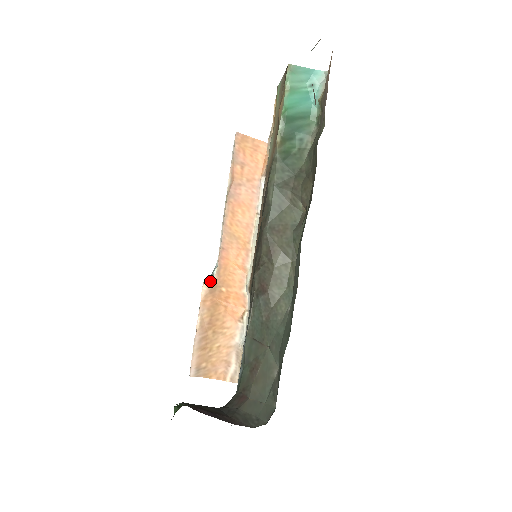
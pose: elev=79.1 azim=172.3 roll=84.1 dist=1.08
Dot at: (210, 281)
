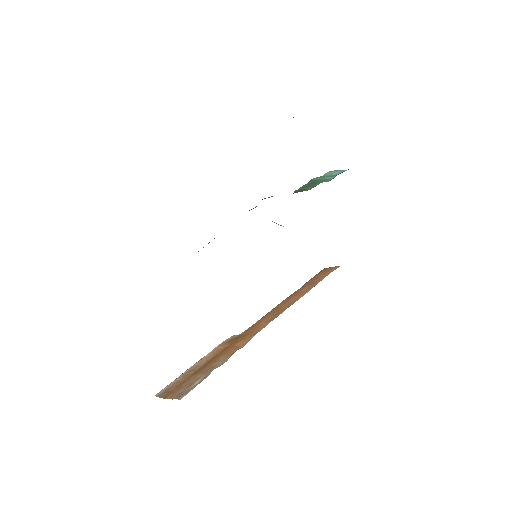
Dot at: (236, 336)
